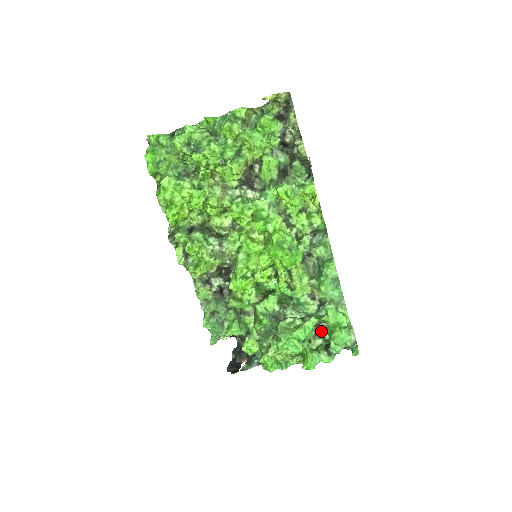
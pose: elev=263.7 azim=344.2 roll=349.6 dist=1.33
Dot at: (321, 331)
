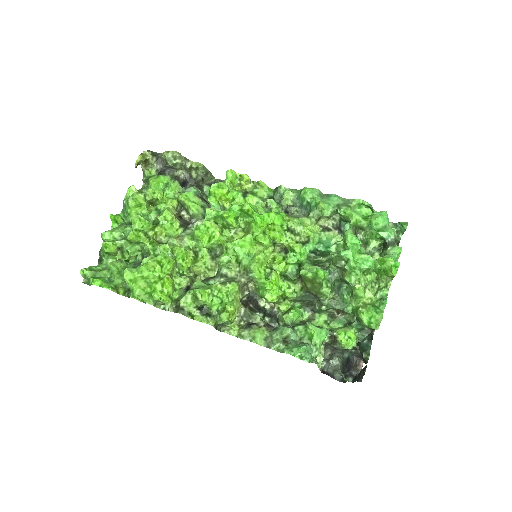
Dot at: (366, 246)
